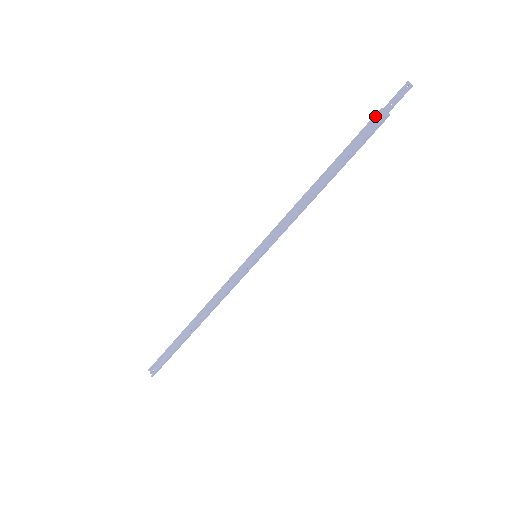
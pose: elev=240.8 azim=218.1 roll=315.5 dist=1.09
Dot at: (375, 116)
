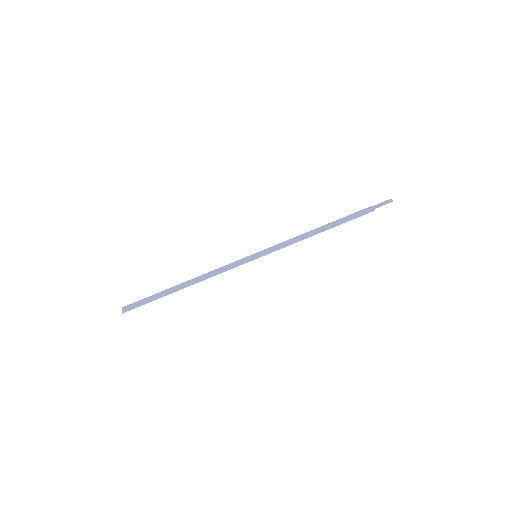
Dot at: (367, 208)
